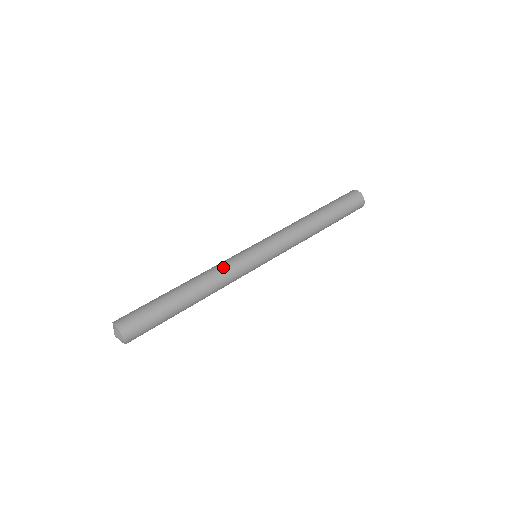
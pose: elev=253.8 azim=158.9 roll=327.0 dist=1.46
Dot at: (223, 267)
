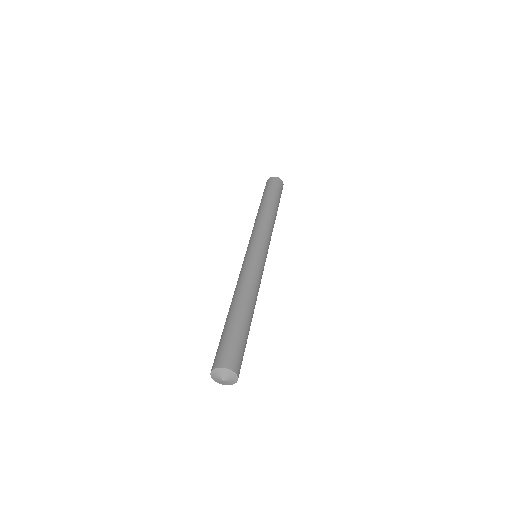
Dot at: (240, 275)
